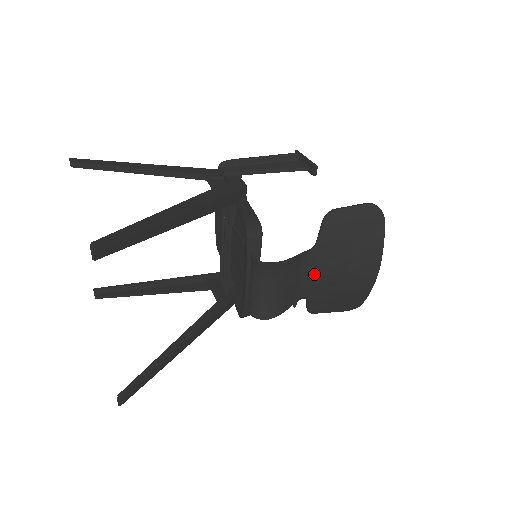
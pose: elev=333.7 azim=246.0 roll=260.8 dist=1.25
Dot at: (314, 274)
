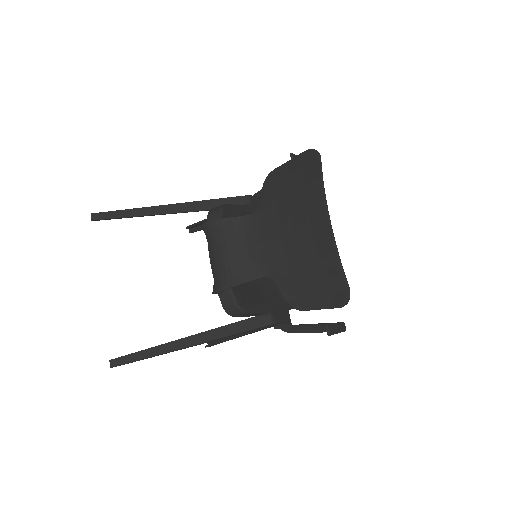
Dot at: (262, 240)
